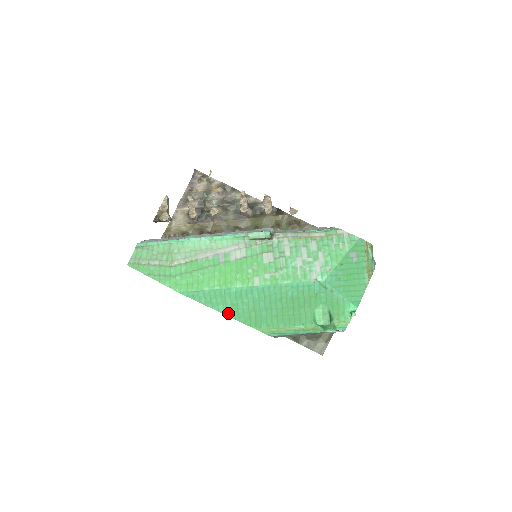
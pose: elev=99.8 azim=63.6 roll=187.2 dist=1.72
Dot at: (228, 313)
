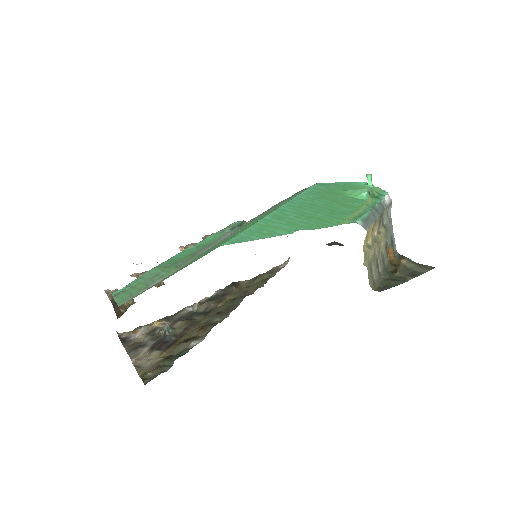
Dot at: (294, 231)
